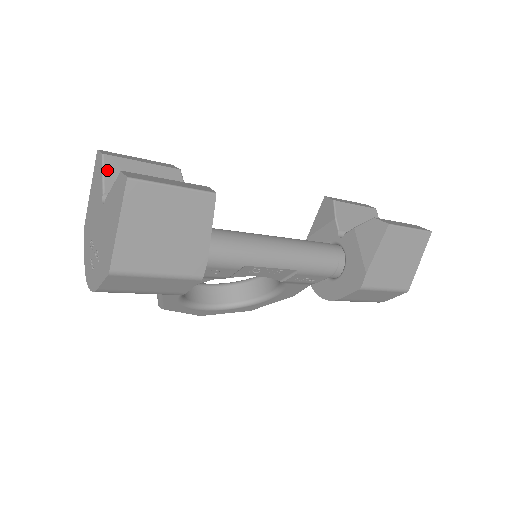
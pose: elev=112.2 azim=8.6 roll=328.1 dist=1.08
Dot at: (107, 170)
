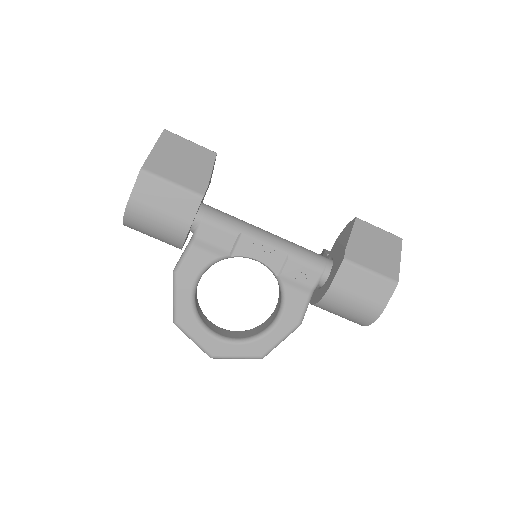
Dot at: occluded
